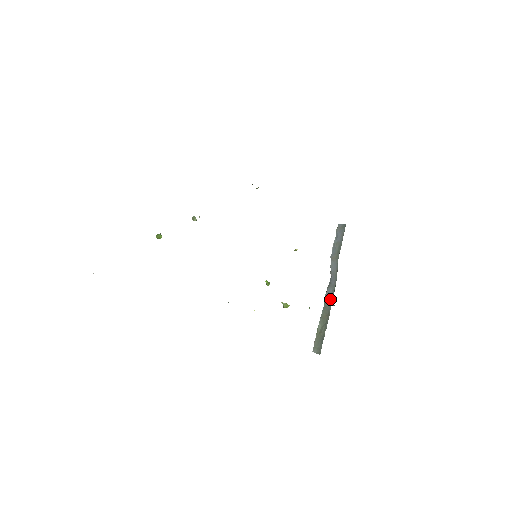
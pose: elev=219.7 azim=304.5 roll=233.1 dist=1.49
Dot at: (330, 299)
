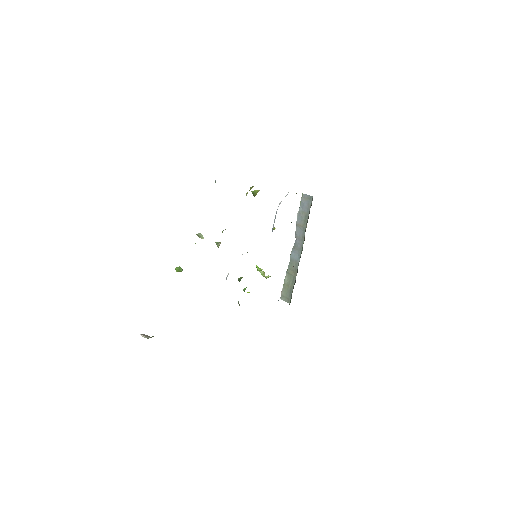
Dot at: (297, 259)
